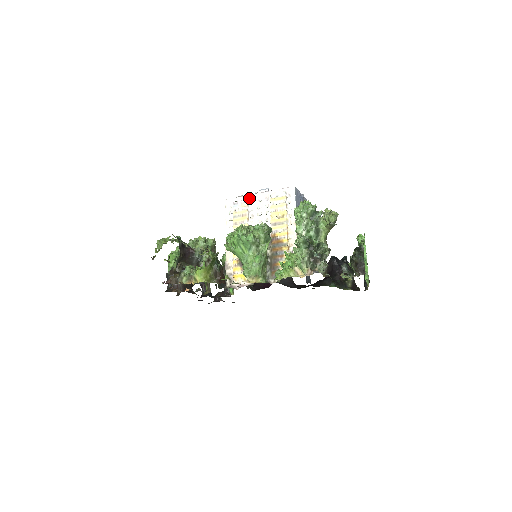
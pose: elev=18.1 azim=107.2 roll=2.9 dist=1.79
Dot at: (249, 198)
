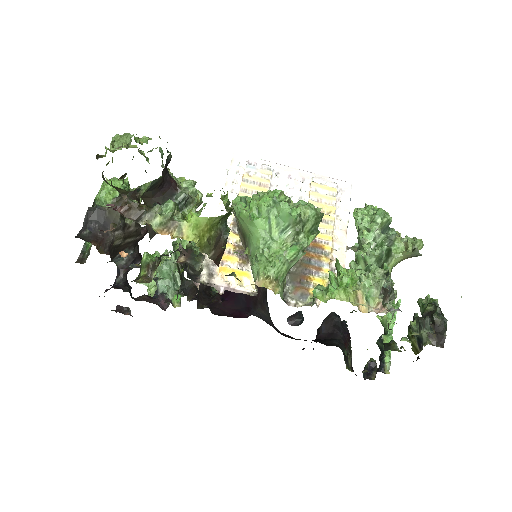
Dot at: (275, 167)
